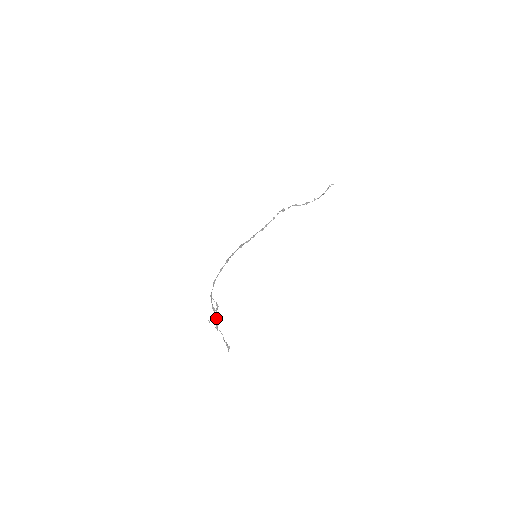
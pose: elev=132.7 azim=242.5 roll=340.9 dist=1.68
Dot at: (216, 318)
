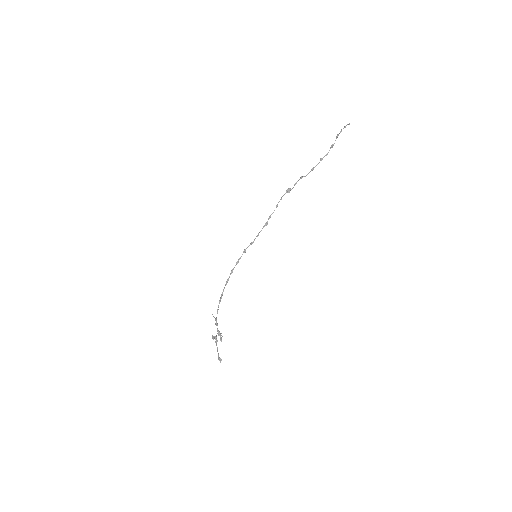
Dot at: (218, 332)
